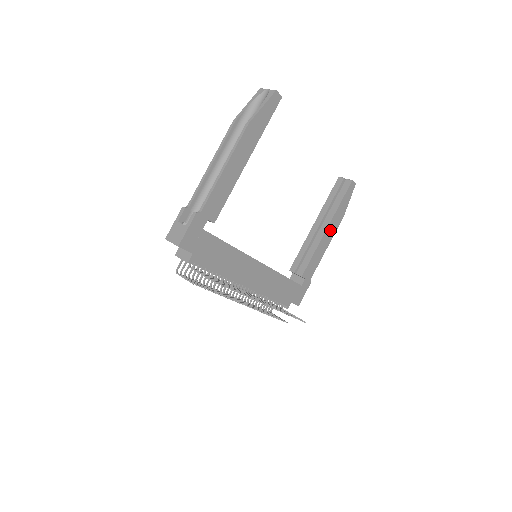
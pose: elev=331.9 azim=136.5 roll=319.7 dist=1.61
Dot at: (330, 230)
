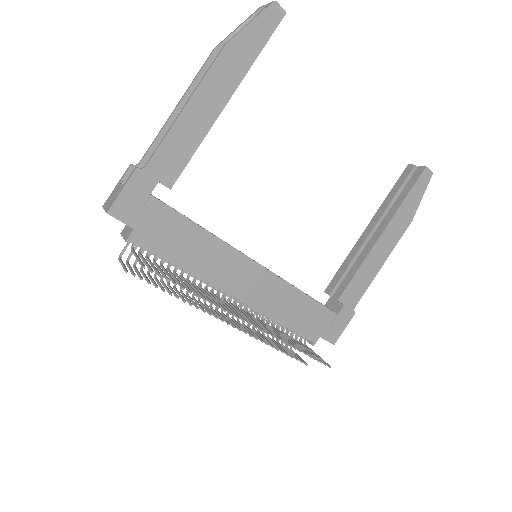
Dot at: (388, 238)
